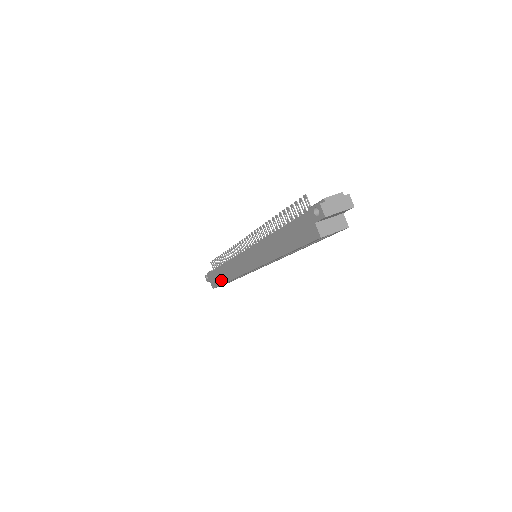
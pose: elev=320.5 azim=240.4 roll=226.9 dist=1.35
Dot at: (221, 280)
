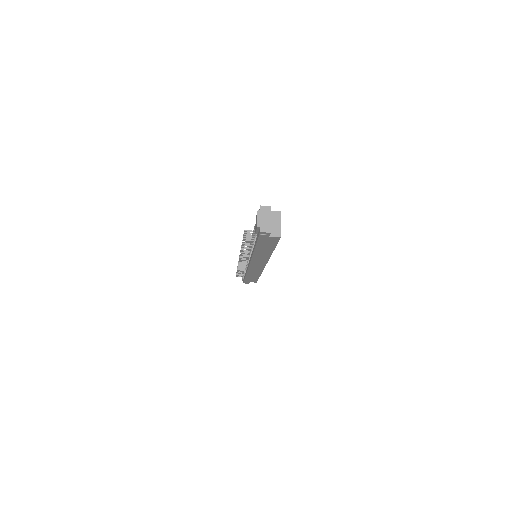
Dot at: occluded
